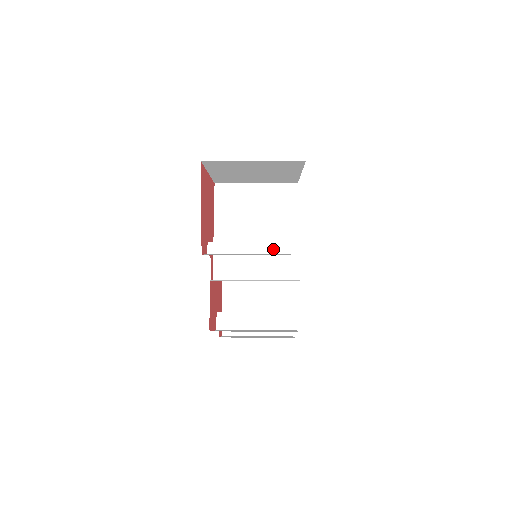
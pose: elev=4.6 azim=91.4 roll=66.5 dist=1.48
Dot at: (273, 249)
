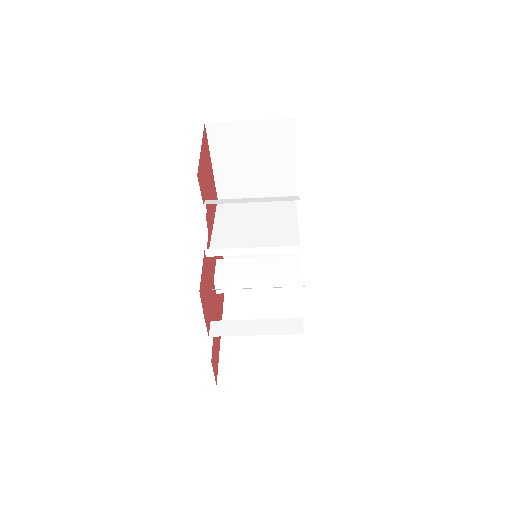
Dot at: (270, 200)
